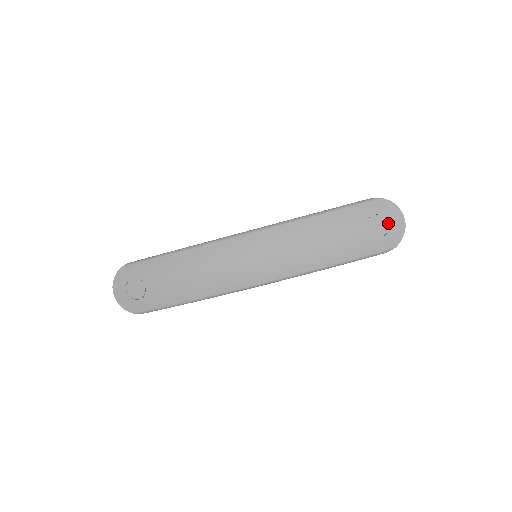
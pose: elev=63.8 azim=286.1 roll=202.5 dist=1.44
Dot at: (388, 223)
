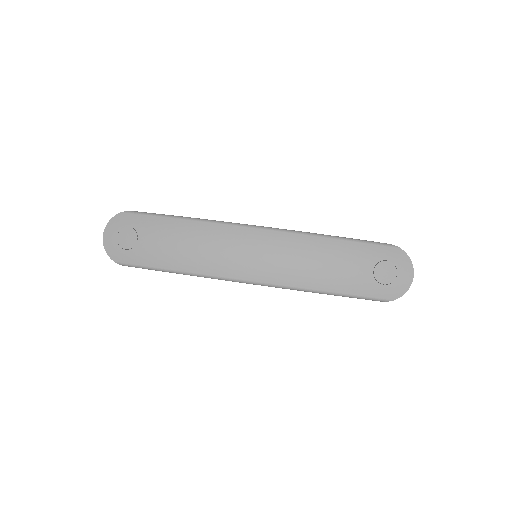
Dot at: (397, 274)
